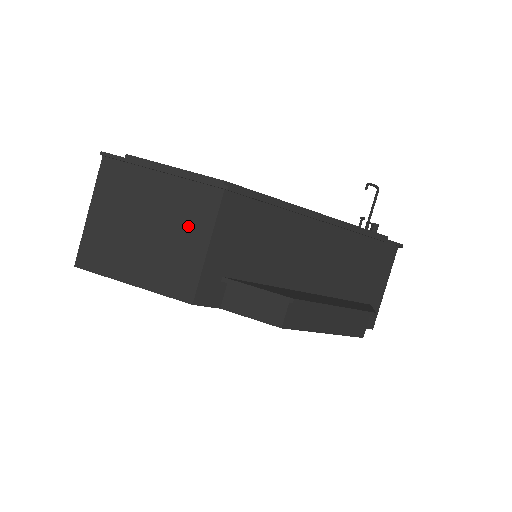
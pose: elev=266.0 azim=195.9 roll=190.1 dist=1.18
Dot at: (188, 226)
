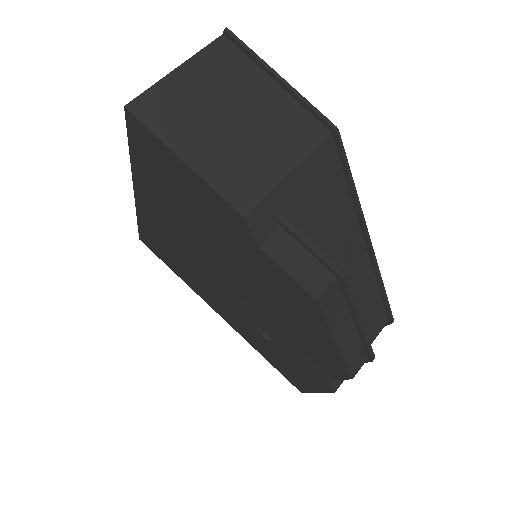
Dot at: (279, 142)
